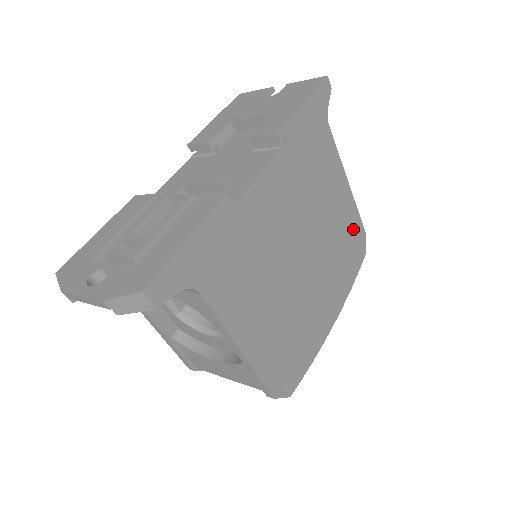
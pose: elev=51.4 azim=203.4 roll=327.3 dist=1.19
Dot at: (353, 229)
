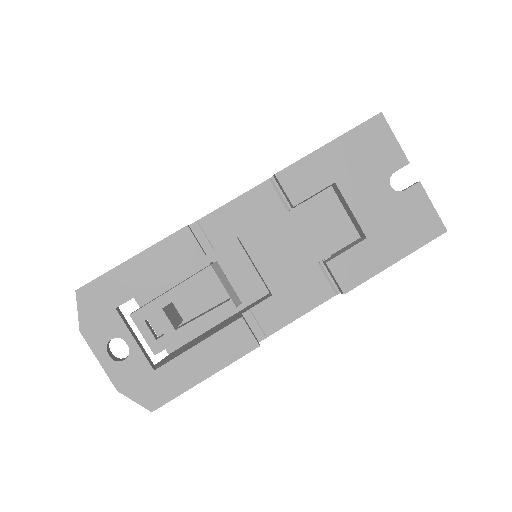
Dot at: occluded
